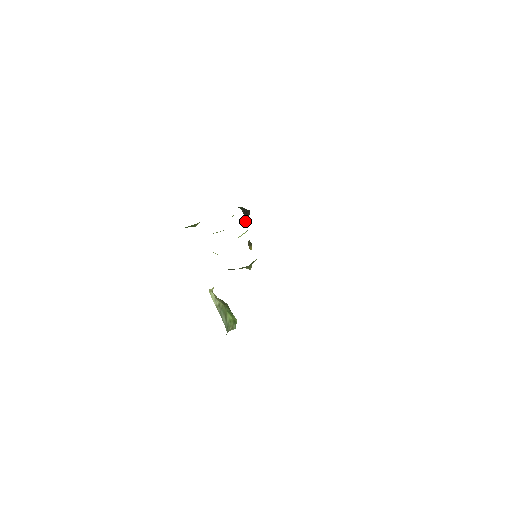
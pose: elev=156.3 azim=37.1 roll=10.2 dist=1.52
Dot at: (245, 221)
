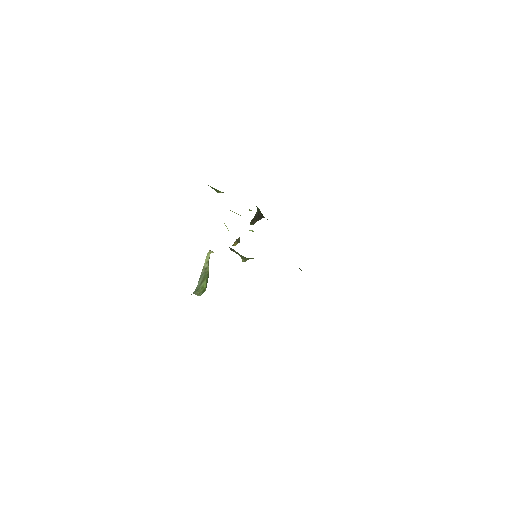
Dot at: (251, 221)
